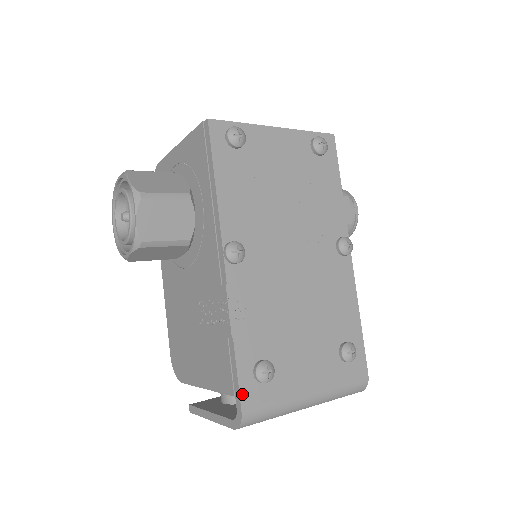
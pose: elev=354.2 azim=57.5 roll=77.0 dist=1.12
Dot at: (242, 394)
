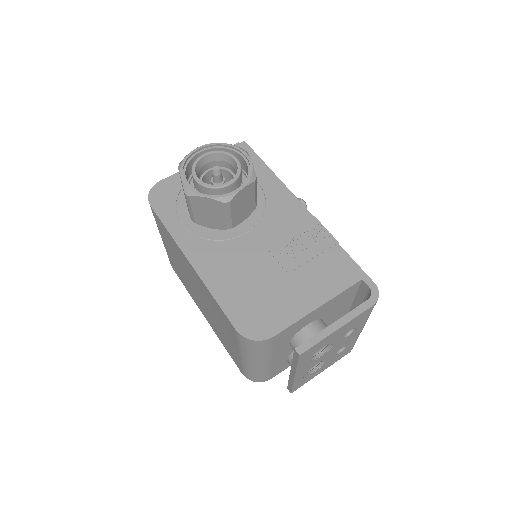
Dot at: (366, 275)
